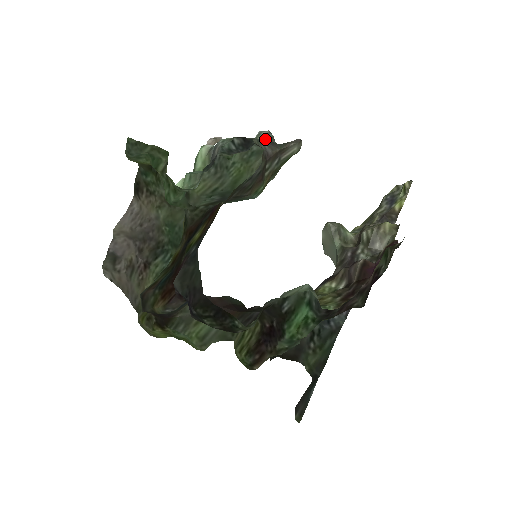
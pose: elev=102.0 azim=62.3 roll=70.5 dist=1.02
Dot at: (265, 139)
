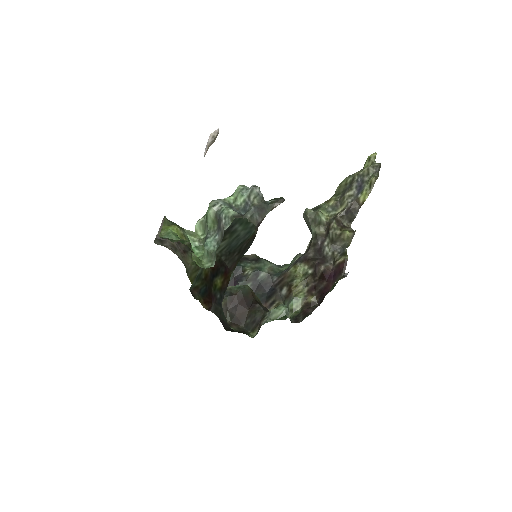
Dot at: (256, 201)
